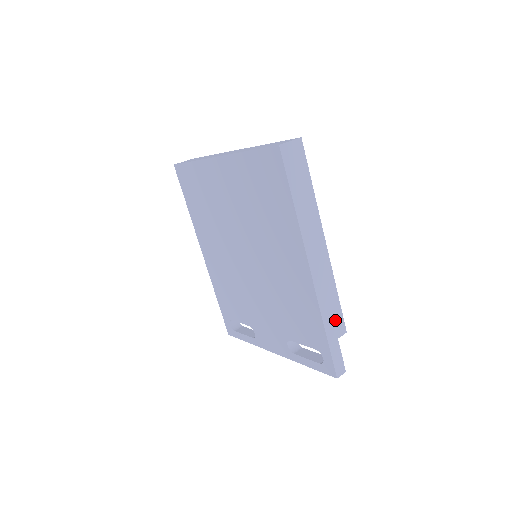
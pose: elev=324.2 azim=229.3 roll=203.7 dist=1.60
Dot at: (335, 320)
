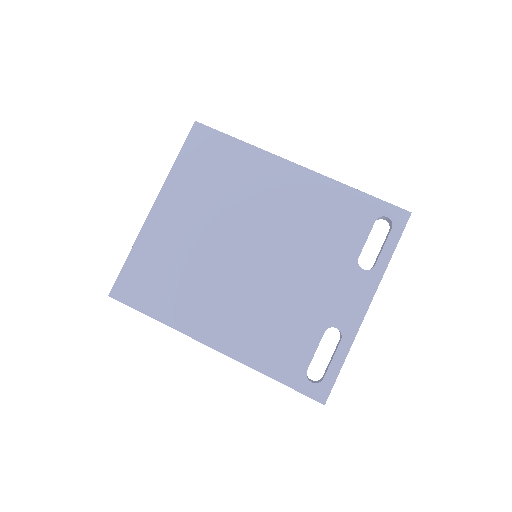
Dot at: occluded
